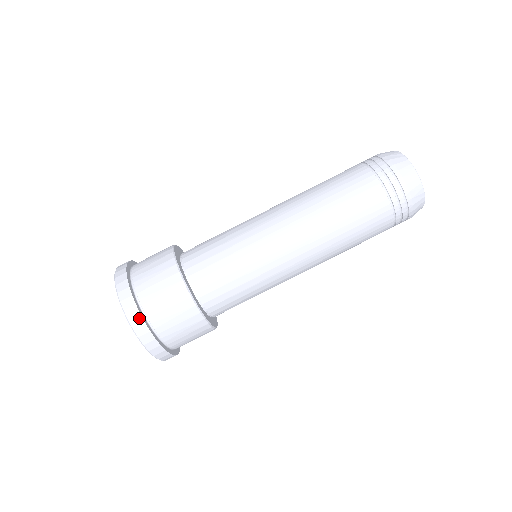
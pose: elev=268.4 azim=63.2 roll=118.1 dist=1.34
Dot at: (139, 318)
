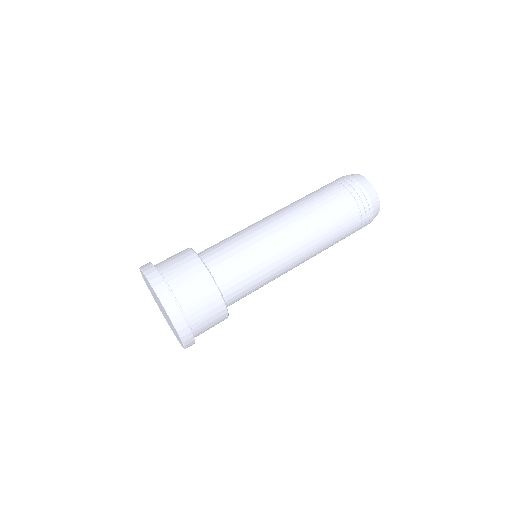
Dot at: (163, 285)
